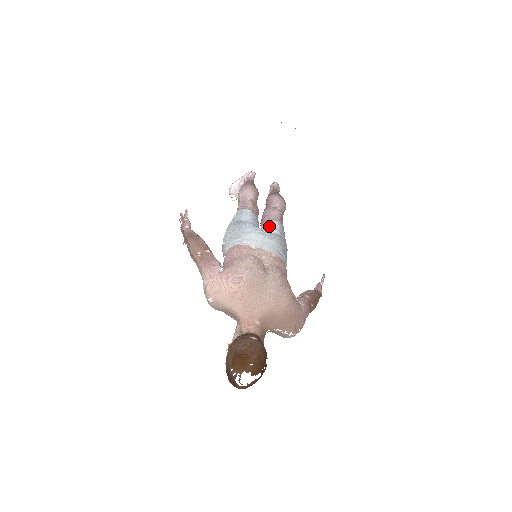
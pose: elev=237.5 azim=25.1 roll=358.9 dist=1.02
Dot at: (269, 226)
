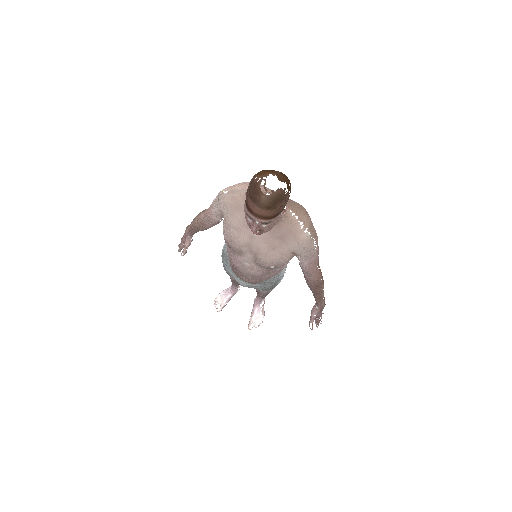
Dot at: occluded
